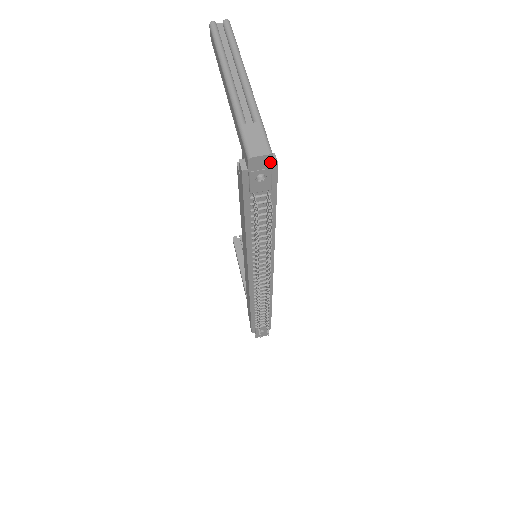
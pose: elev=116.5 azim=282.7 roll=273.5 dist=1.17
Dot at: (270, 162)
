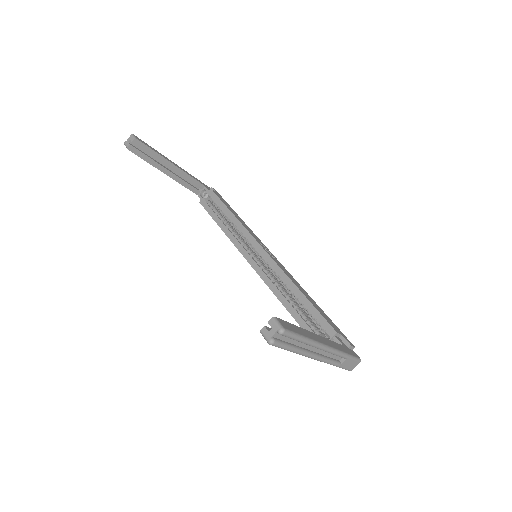
Dot at: occluded
